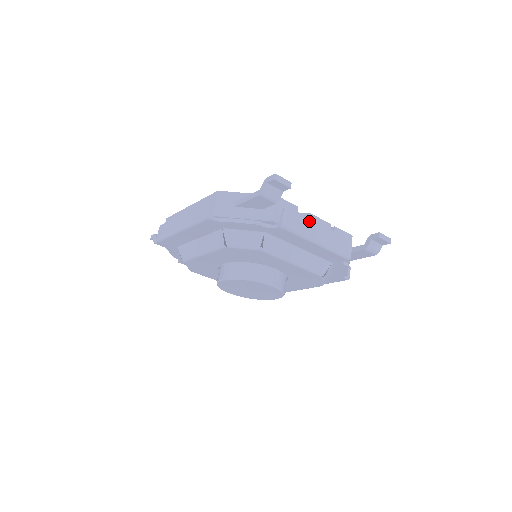
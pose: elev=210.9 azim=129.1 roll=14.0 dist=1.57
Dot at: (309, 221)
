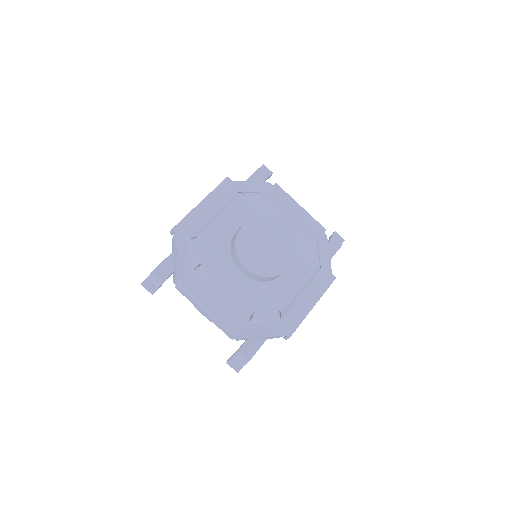
Dot at: occluded
